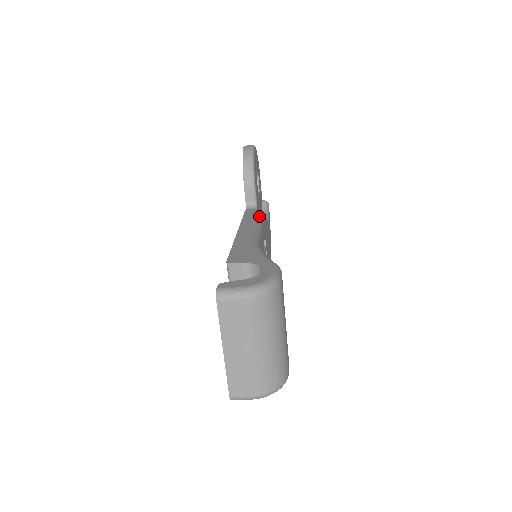
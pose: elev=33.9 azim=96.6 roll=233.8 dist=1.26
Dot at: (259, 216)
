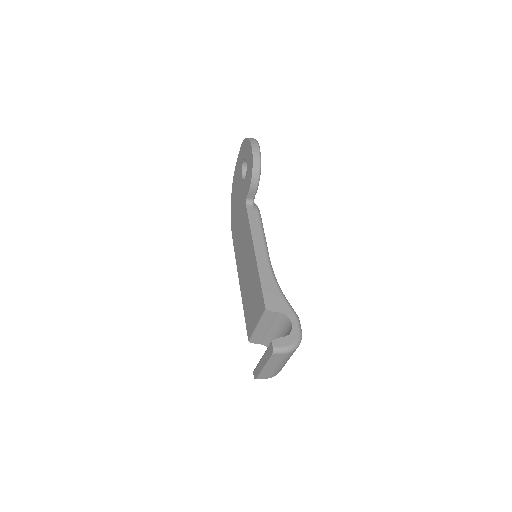
Dot at: (261, 224)
